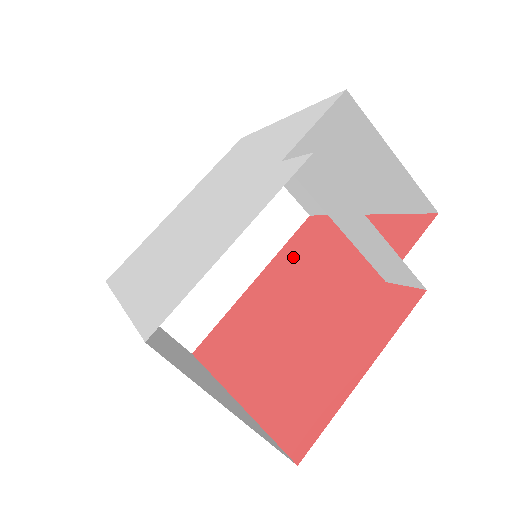
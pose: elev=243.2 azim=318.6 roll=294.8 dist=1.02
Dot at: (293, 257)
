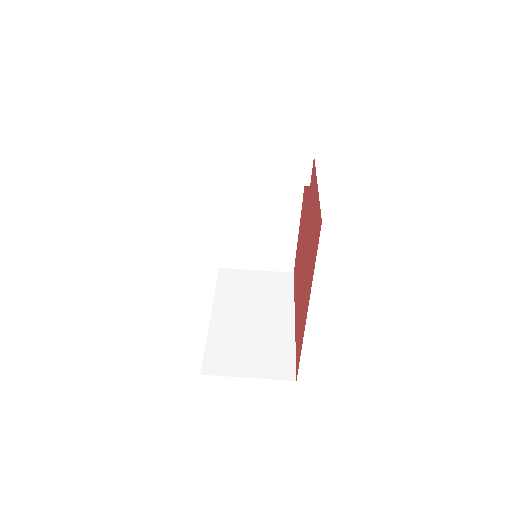
Dot at: (297, 279)
